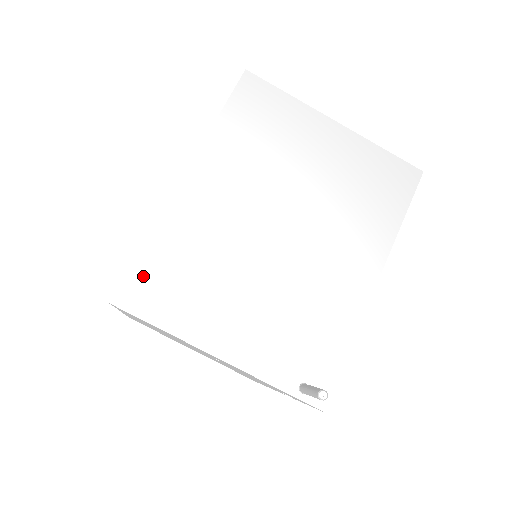
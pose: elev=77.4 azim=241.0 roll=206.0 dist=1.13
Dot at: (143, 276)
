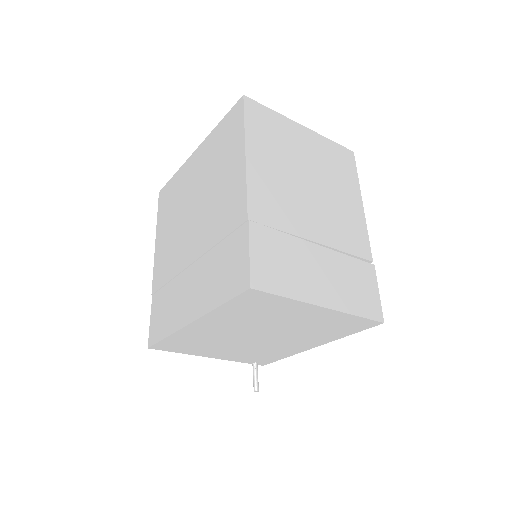
Dot at: (166, 344)
